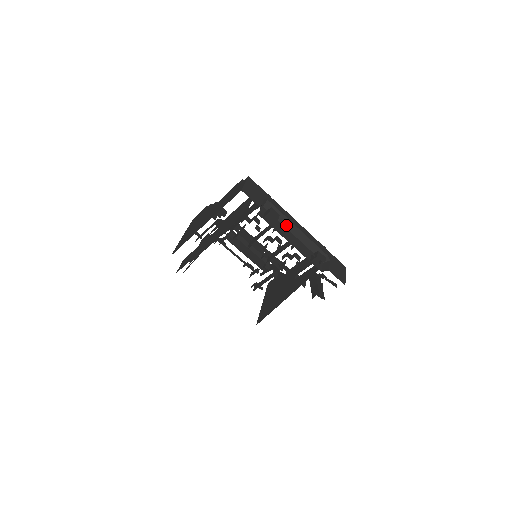
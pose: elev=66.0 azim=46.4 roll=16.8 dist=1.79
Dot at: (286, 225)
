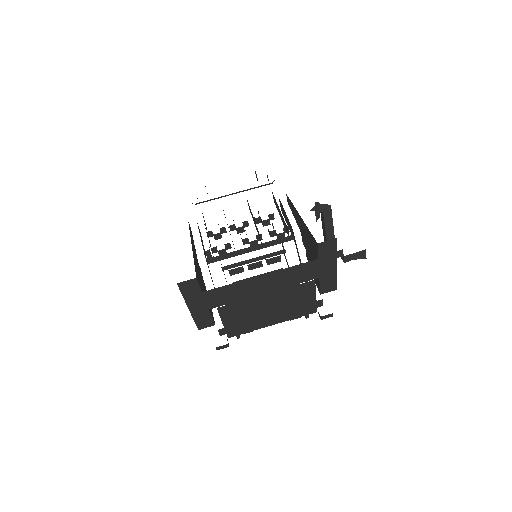
Dot at: occluded
